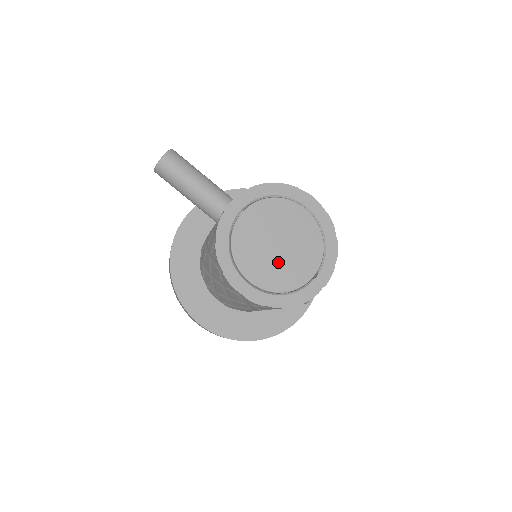
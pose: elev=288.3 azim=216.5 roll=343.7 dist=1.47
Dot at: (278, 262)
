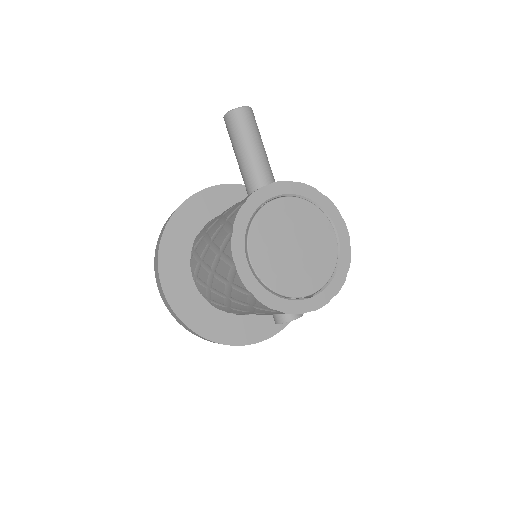
Dot at: (285, 261)
